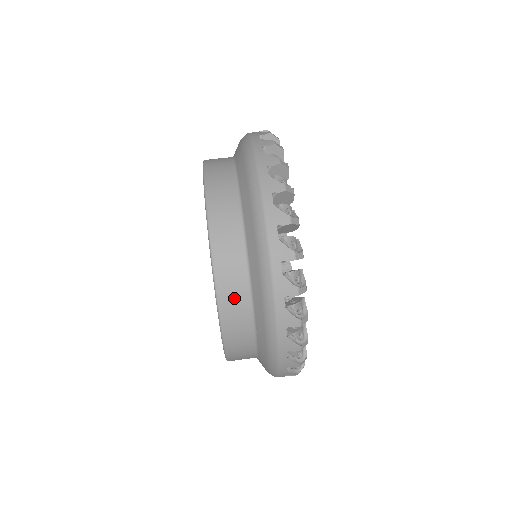
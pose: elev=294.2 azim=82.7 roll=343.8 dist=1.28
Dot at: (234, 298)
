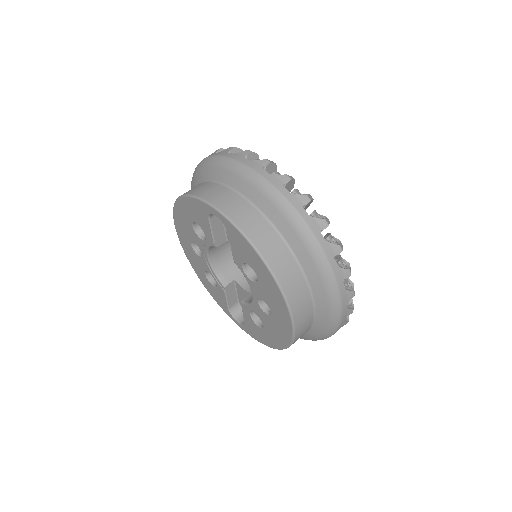
Dot at: (293, 282)
